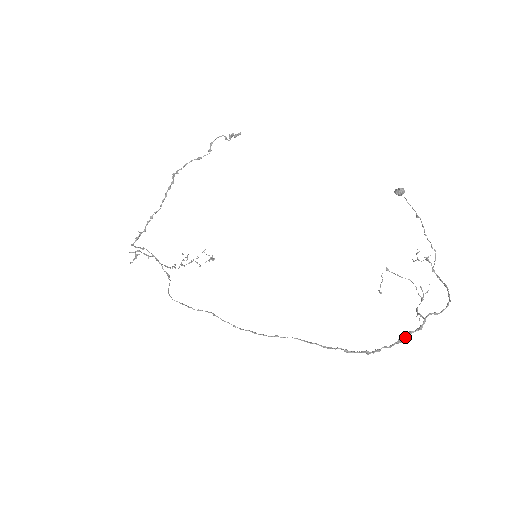
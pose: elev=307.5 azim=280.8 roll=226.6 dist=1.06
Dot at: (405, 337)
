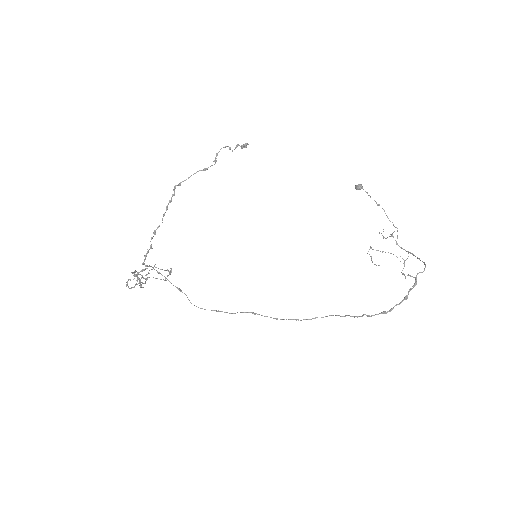
Dot at: (408, 294)
